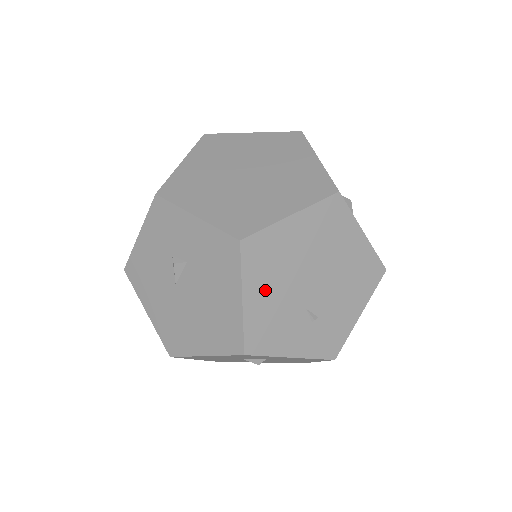
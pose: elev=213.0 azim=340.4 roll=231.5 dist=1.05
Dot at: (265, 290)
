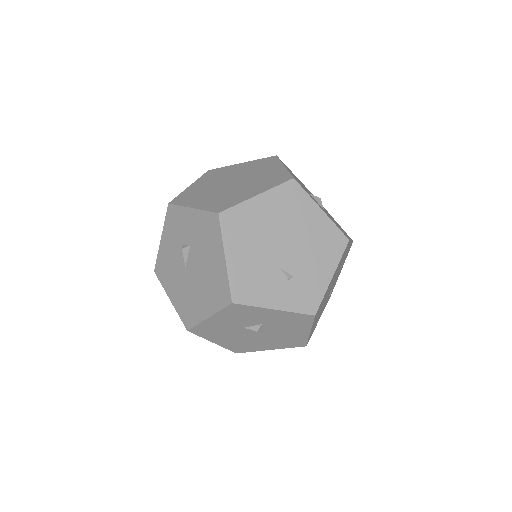
Dot at: (243, 251)
